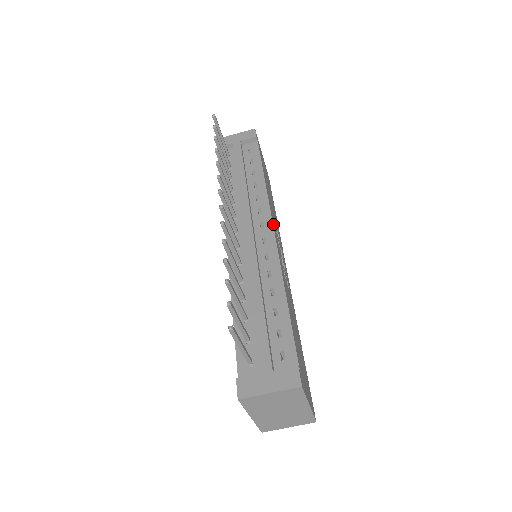
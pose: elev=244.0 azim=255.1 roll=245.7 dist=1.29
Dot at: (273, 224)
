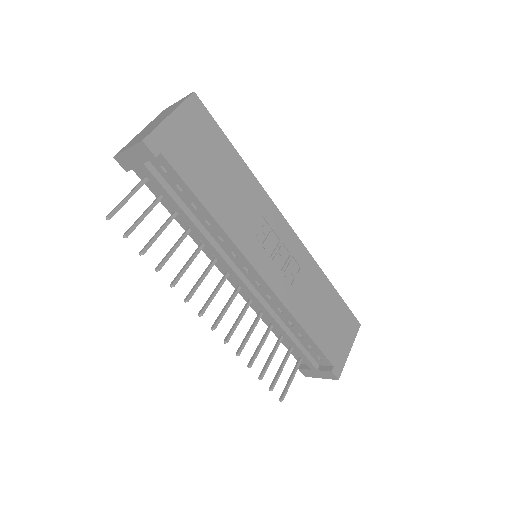
Dot at: (255, 263)
